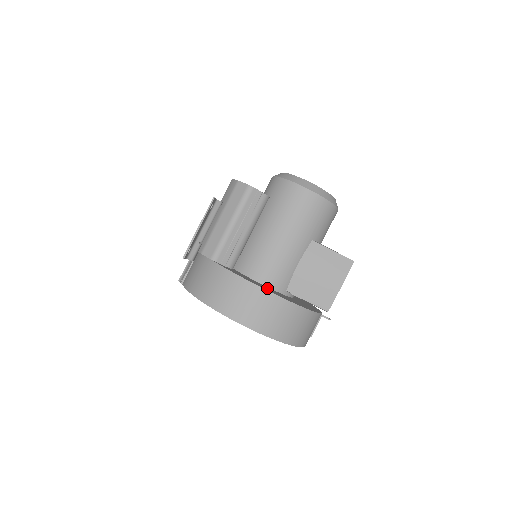
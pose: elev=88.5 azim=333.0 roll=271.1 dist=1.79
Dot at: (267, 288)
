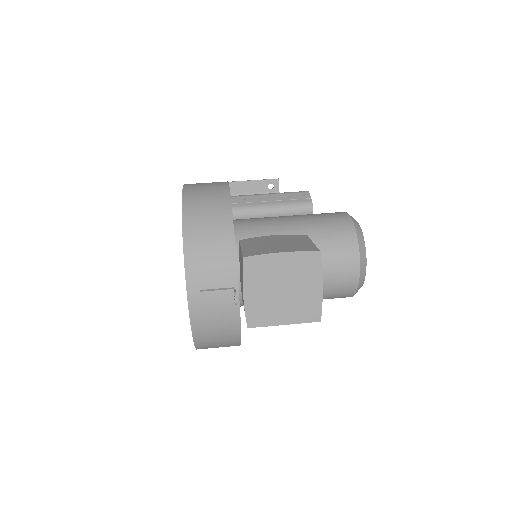
Dot at: occluded
